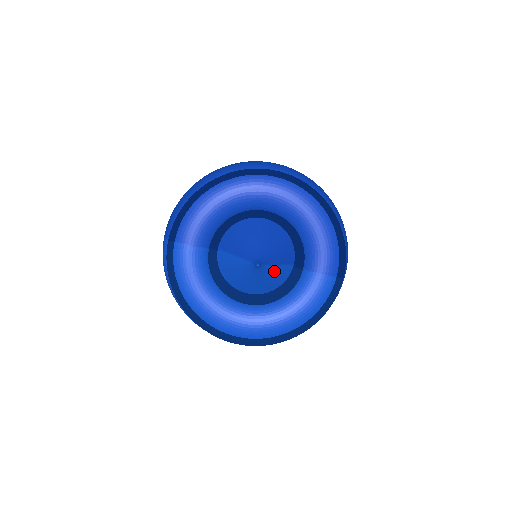
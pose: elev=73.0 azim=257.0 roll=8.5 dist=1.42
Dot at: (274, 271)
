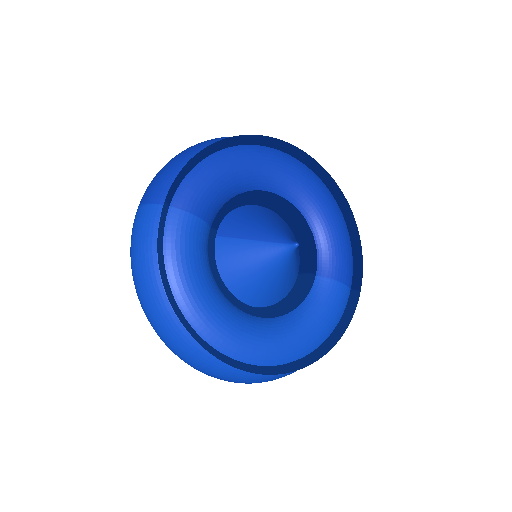
Dot at: (293, 269)
